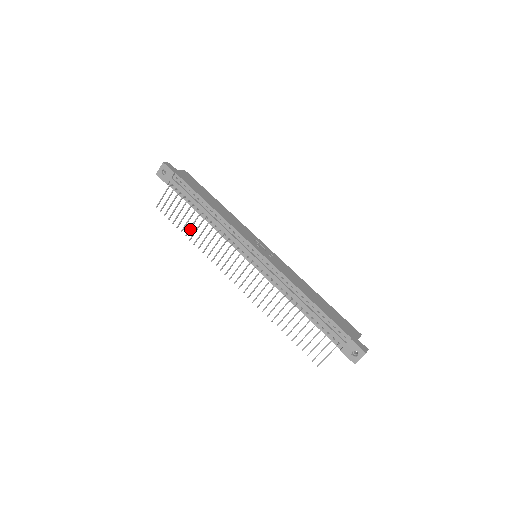
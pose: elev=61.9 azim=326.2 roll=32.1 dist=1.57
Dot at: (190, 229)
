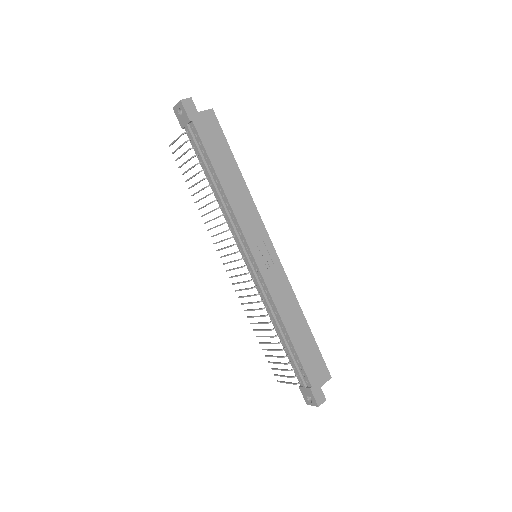
Dot at: occluded
